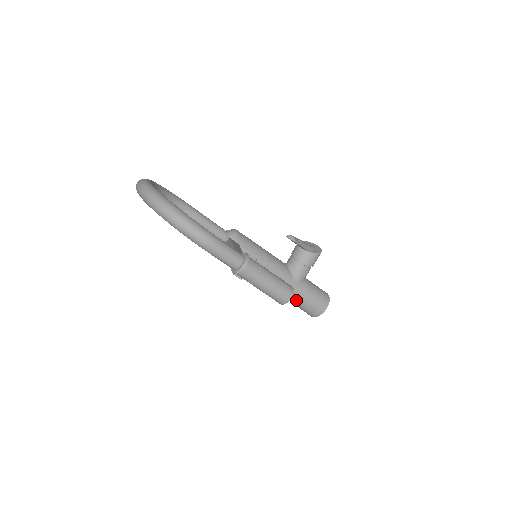
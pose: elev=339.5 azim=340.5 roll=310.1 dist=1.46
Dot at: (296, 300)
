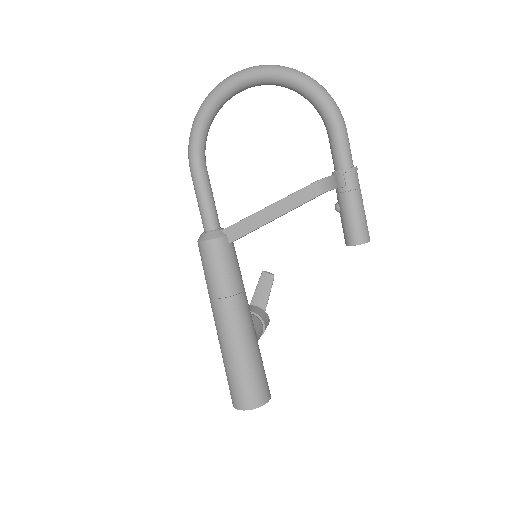
Dot at: (252, 362)
